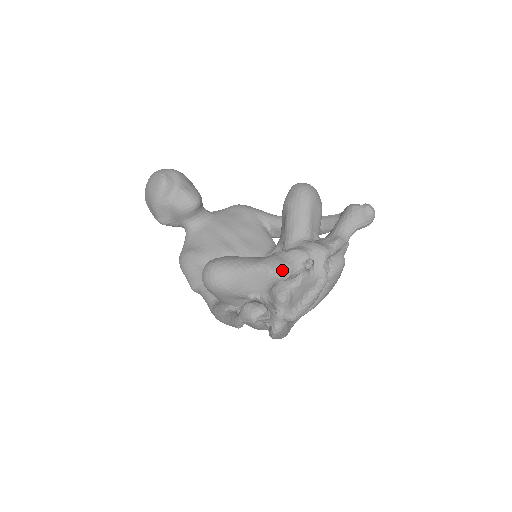
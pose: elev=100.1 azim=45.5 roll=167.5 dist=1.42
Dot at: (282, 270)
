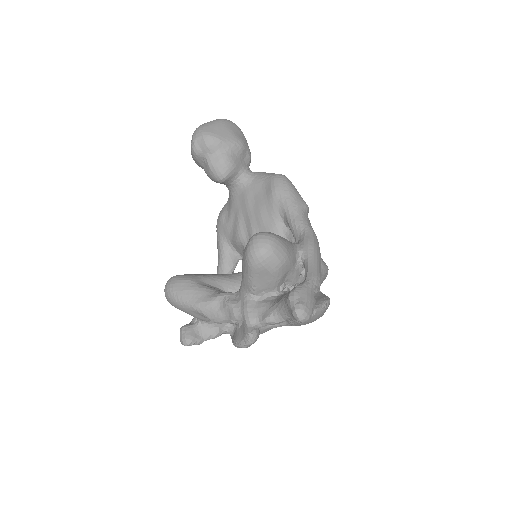
Dot at: (213, 317)
